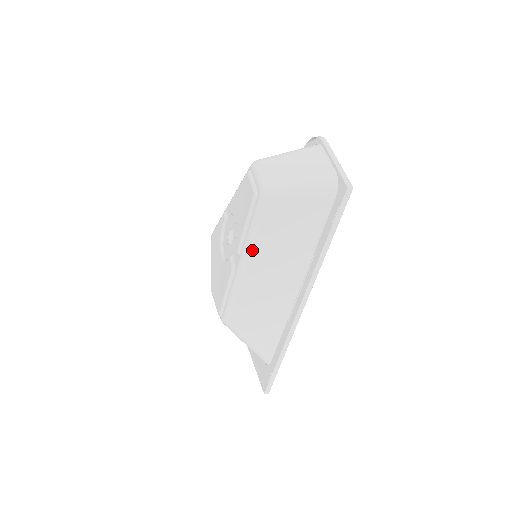
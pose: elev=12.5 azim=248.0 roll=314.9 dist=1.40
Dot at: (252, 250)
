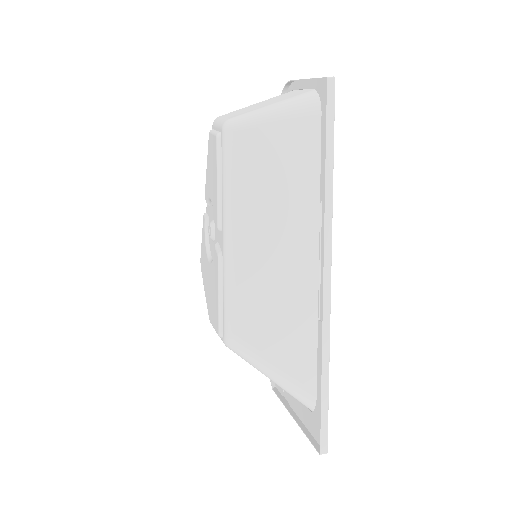
Dot at: (234, 212)
